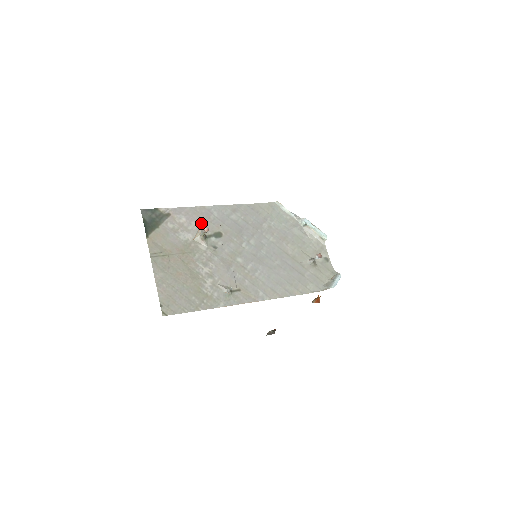
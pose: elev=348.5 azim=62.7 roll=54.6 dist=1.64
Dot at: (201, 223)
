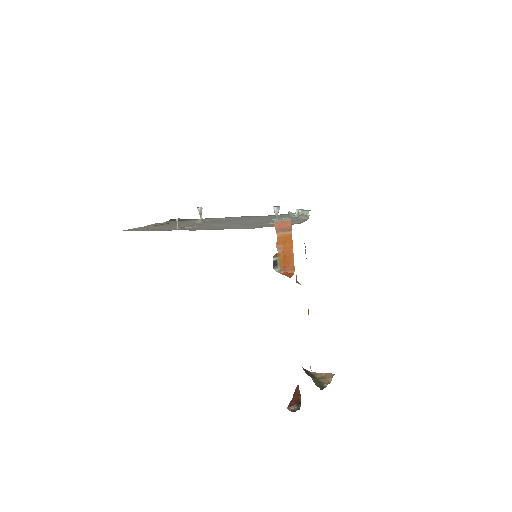
Dot at: (211, 219)
